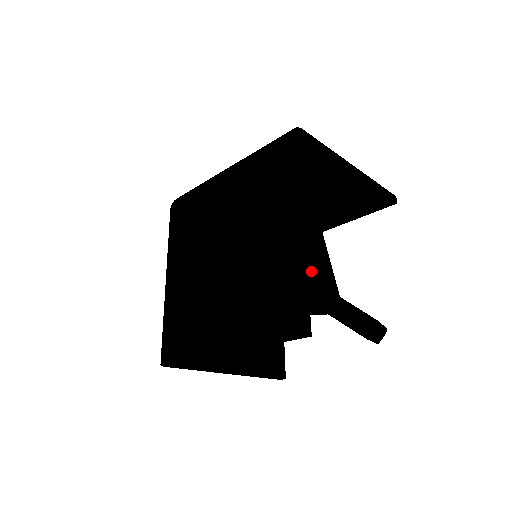
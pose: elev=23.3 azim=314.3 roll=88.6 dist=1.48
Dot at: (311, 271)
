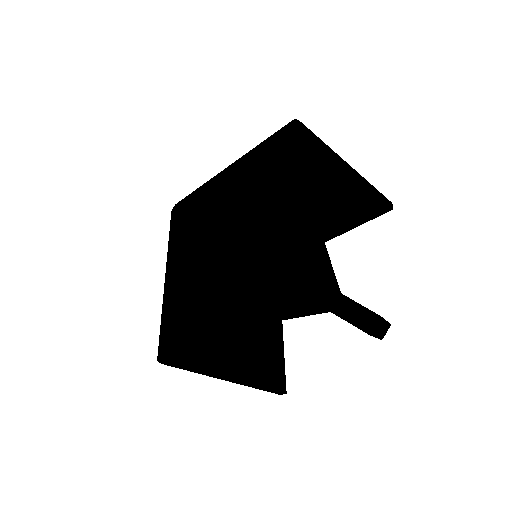
Dot at: occluded
